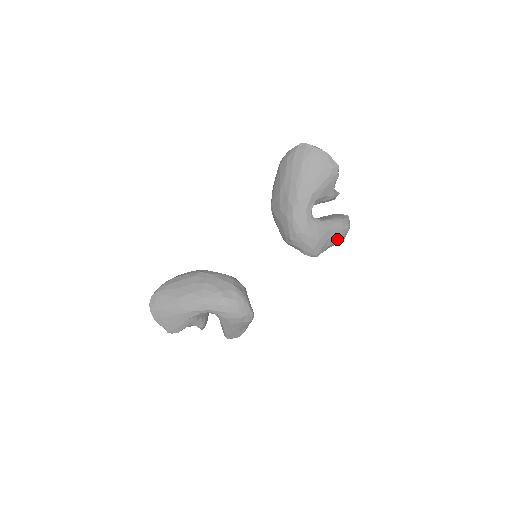
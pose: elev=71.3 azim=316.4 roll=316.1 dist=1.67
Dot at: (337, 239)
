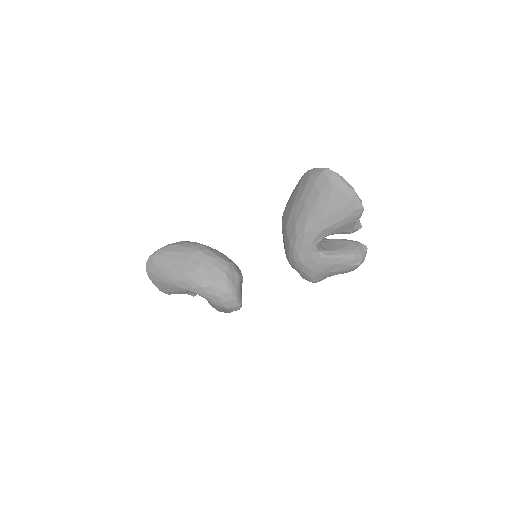
Dot at: (343, 272)
